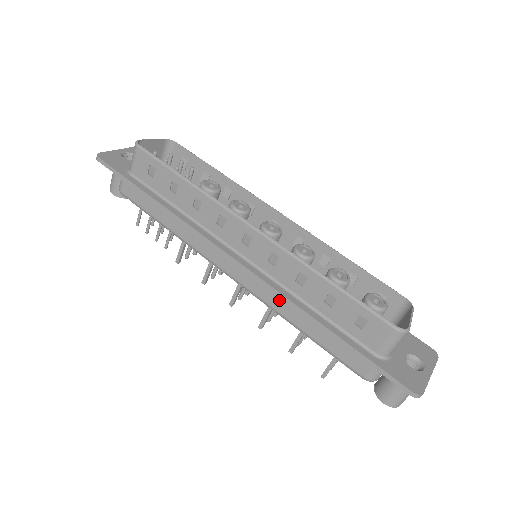
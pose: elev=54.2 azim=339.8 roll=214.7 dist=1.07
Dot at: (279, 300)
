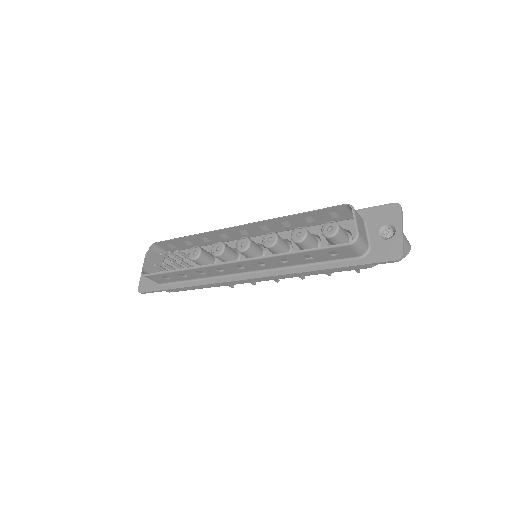
Dot at: occluded
